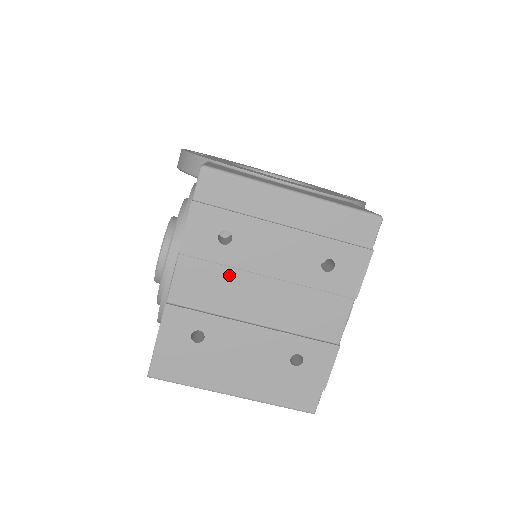
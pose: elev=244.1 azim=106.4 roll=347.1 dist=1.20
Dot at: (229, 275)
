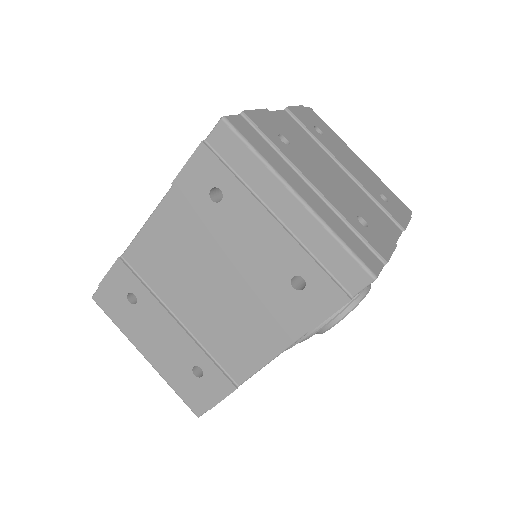
Dot at: (315, 145)
